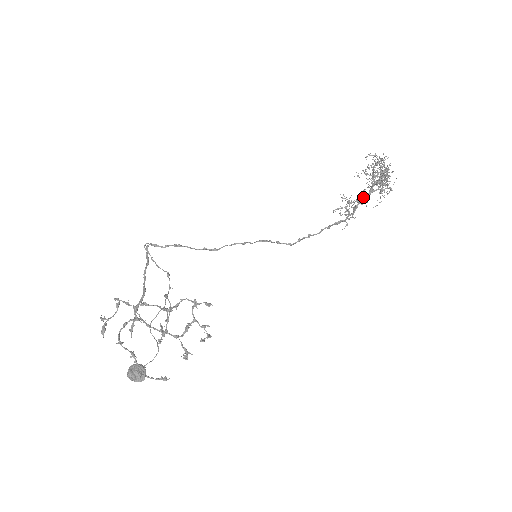
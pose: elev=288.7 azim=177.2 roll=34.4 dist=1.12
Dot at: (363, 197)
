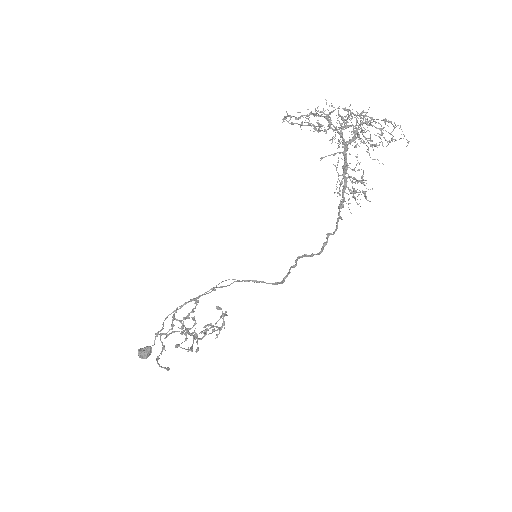
Dot at: (344, 161)
